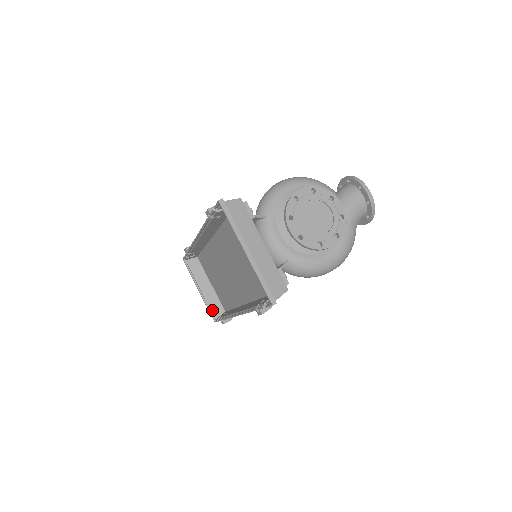
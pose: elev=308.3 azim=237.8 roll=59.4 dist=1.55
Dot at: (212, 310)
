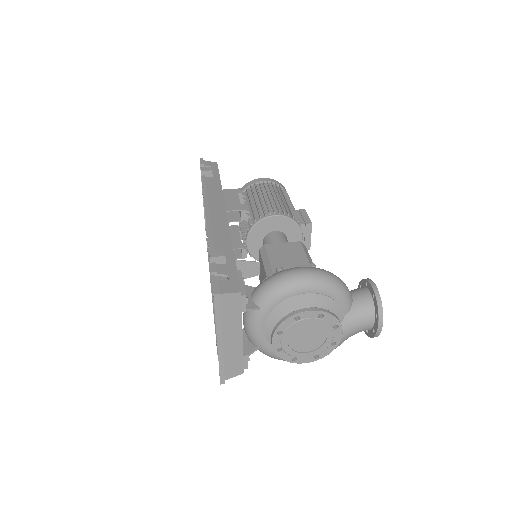
Dot at: occluded
